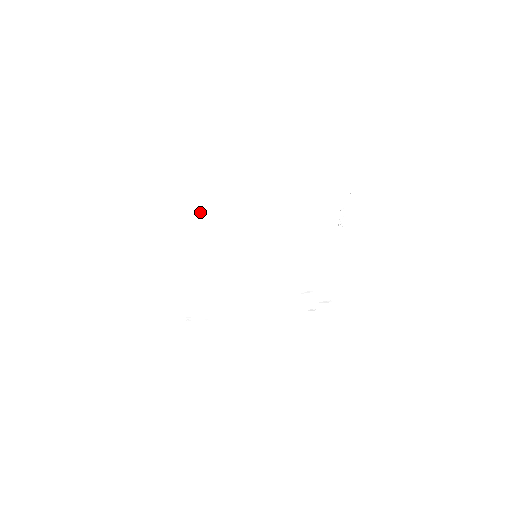
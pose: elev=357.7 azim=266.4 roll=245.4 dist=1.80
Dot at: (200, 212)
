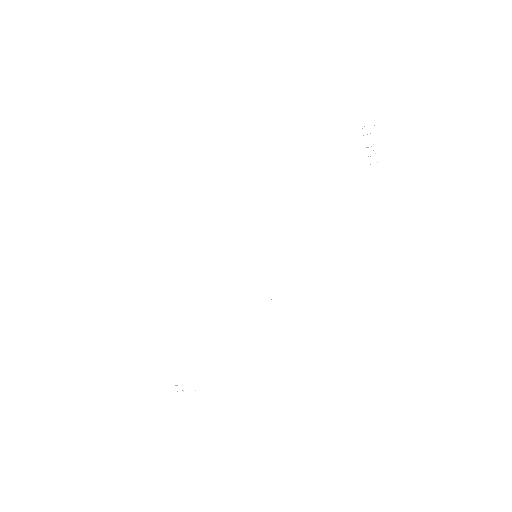
Dot at: (164, 203)
